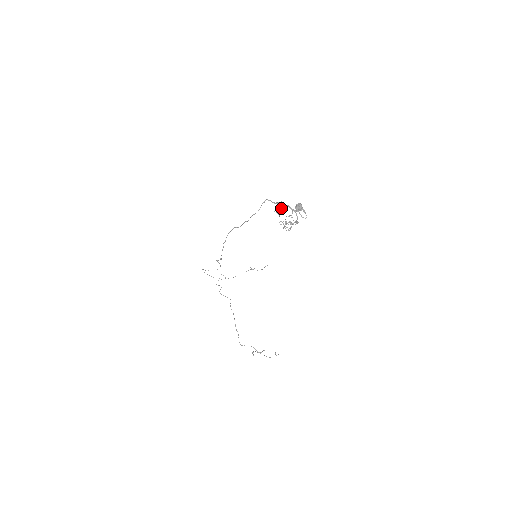
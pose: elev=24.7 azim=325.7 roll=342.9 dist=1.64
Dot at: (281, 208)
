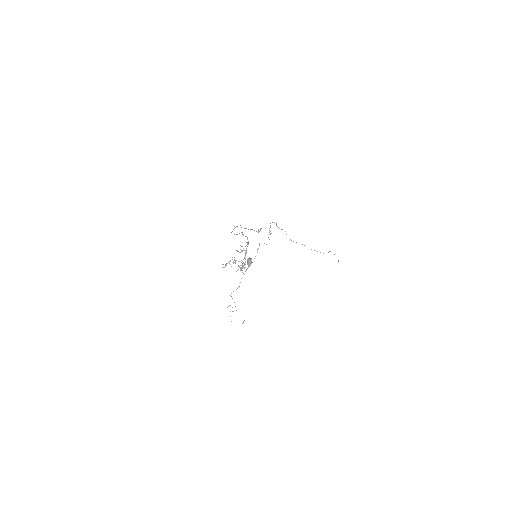
Dot at: occluded
